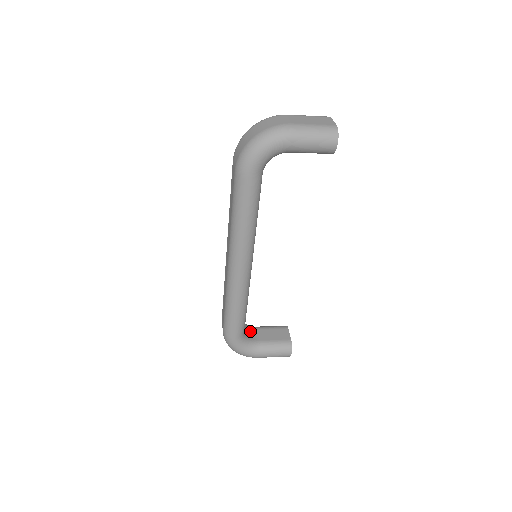
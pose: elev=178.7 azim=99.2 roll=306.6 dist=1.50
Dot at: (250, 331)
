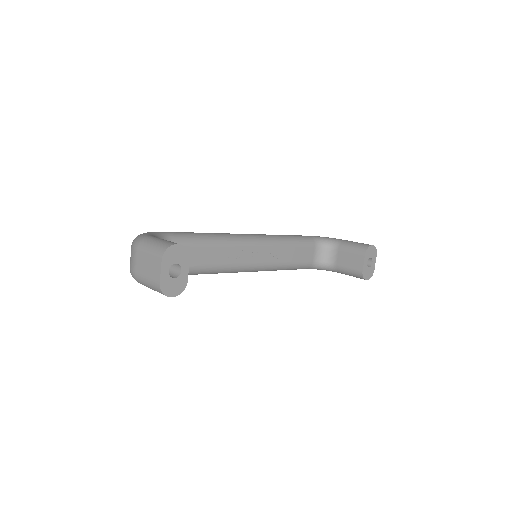
Dot at: (329, 252)
